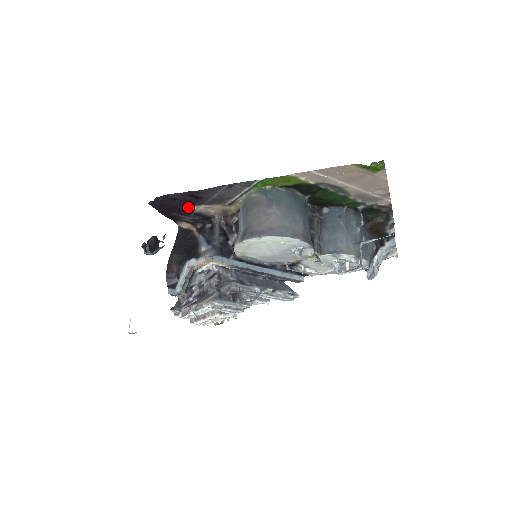
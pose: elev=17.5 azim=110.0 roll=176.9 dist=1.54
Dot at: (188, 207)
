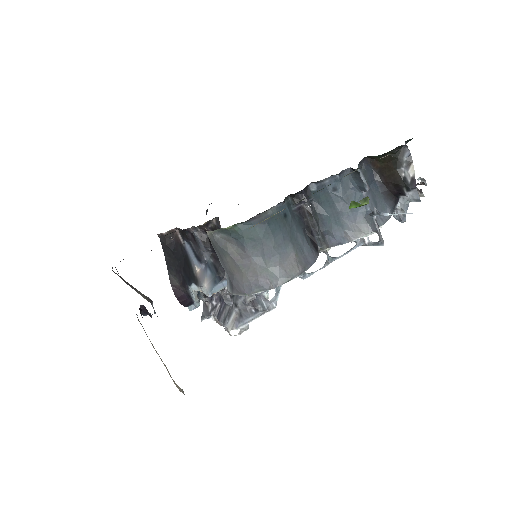
Dot at: occluded
